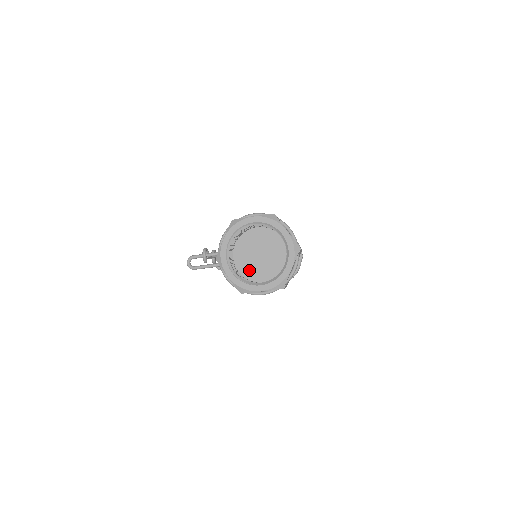
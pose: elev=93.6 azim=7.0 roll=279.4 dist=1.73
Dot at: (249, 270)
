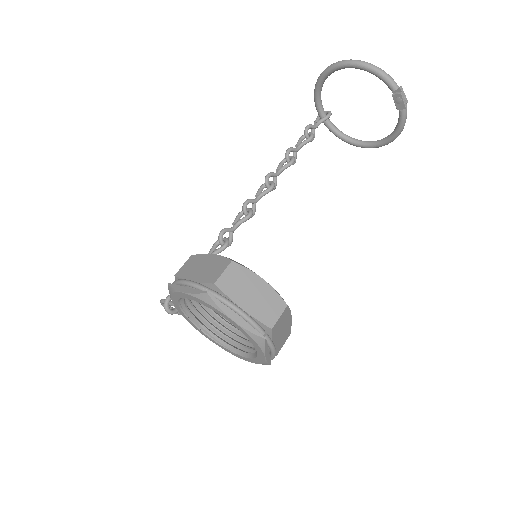
Dot at: occluded
